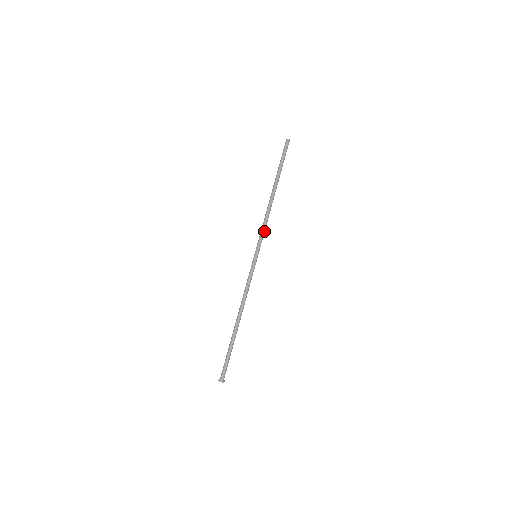
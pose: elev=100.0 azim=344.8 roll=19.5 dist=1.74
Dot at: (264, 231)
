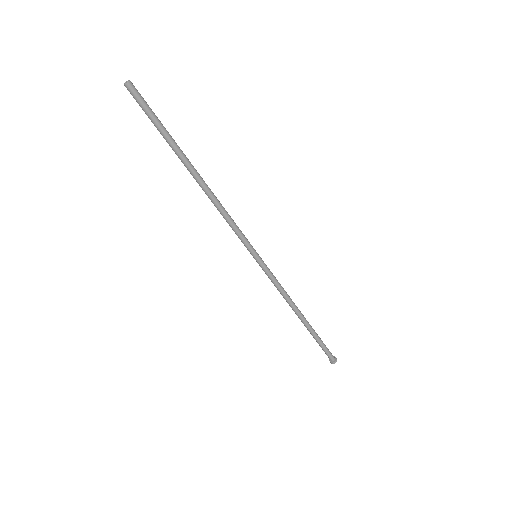
Dot at: (235, 228)
